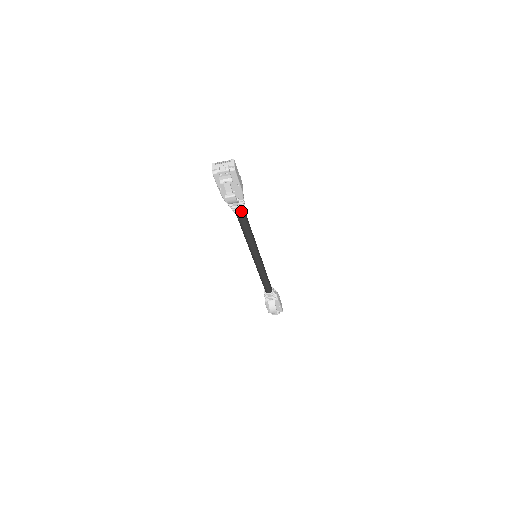
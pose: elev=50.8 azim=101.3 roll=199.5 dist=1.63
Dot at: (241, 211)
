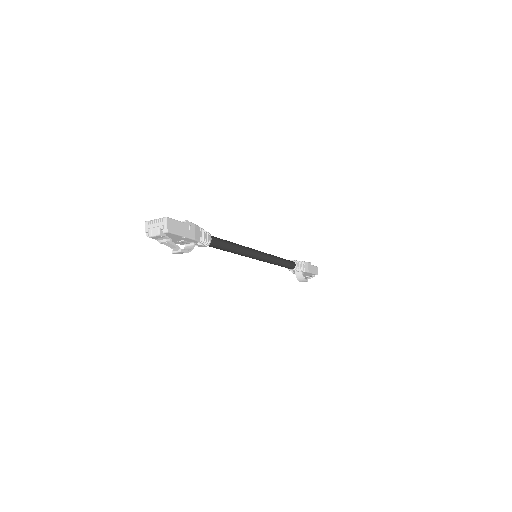
Dot at: (206, 245)
